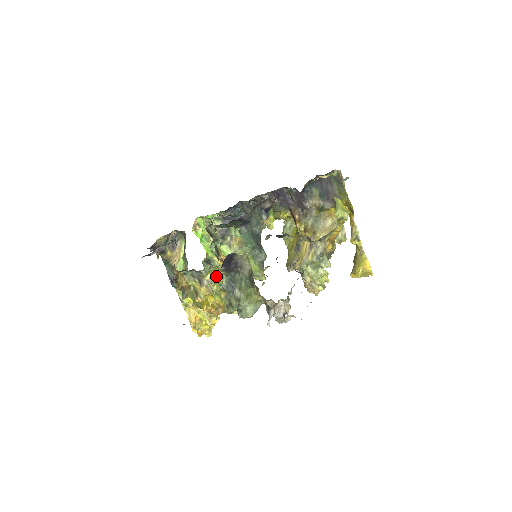
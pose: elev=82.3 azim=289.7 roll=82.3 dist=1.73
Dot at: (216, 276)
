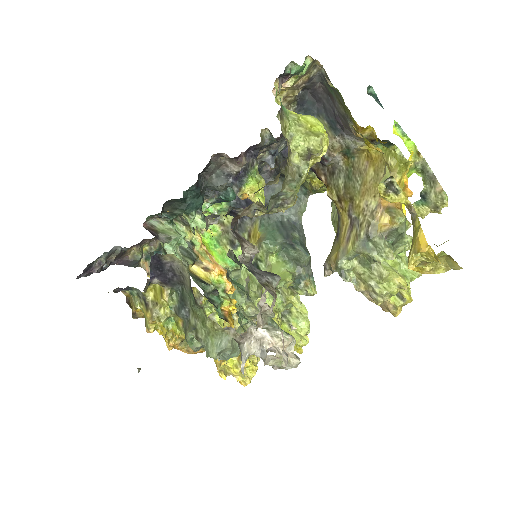
Dot at: (160, 293)
